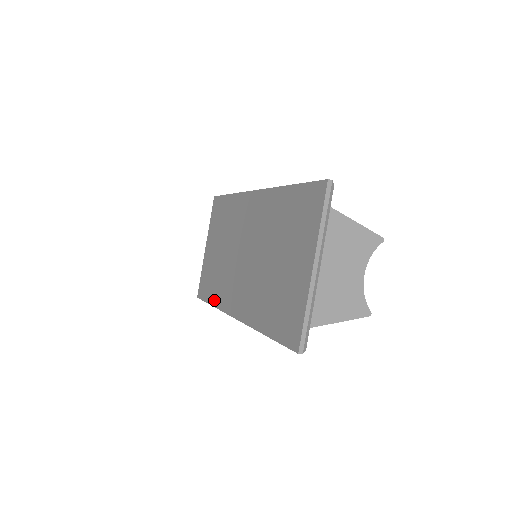
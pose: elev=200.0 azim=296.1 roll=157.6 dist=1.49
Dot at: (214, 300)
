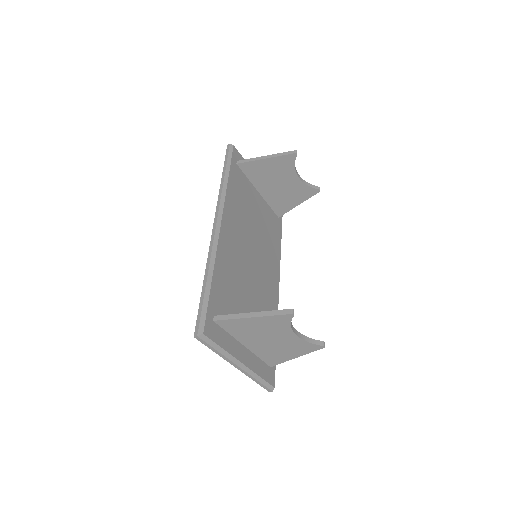
Dot at: occluded
